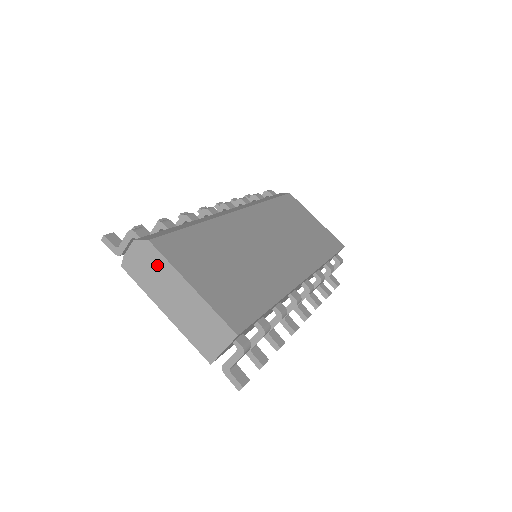
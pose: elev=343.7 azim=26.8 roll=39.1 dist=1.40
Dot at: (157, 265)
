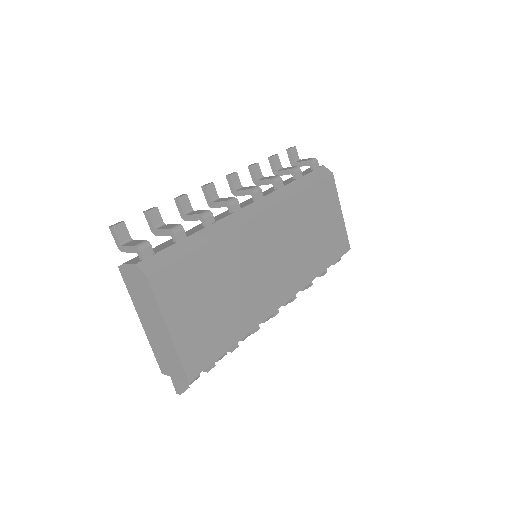
Dot at: (147, 296)
